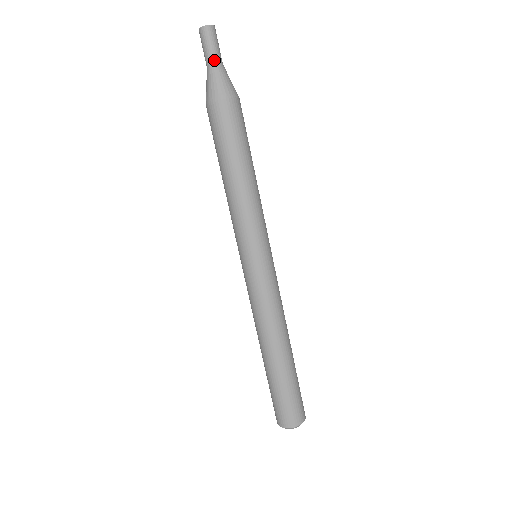
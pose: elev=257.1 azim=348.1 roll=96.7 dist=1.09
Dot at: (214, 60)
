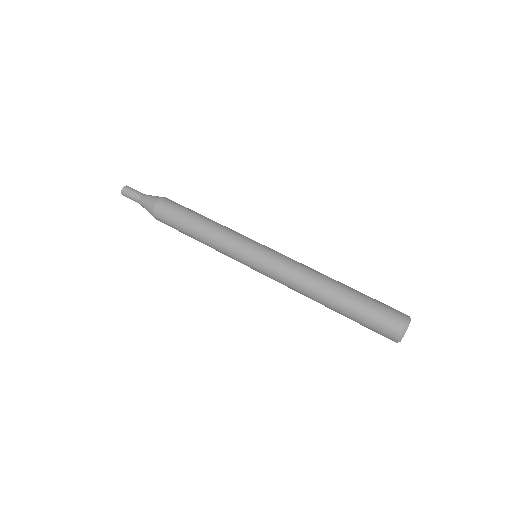
Dot at: (142, 193)
